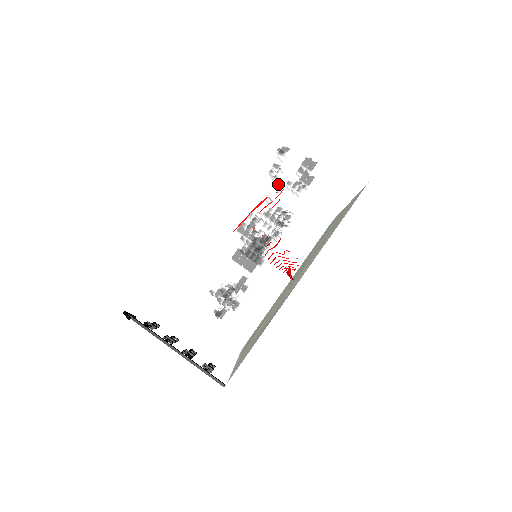
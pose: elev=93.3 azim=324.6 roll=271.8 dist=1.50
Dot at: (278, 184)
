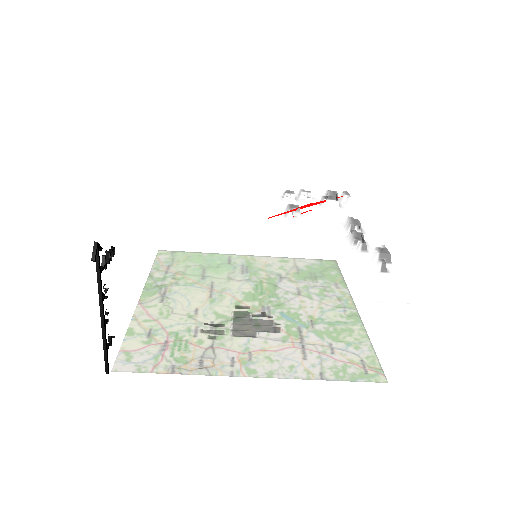
Dot at: (347, 196)
